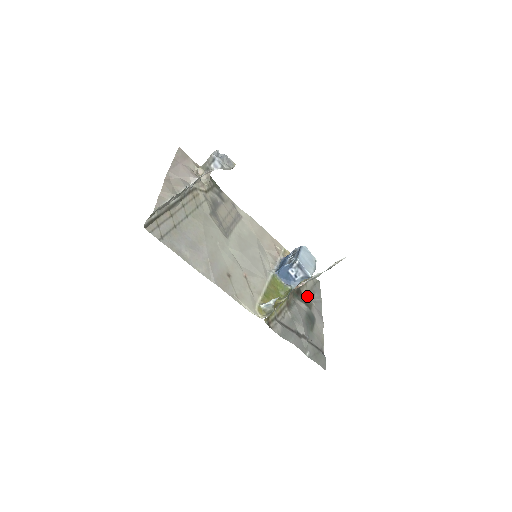
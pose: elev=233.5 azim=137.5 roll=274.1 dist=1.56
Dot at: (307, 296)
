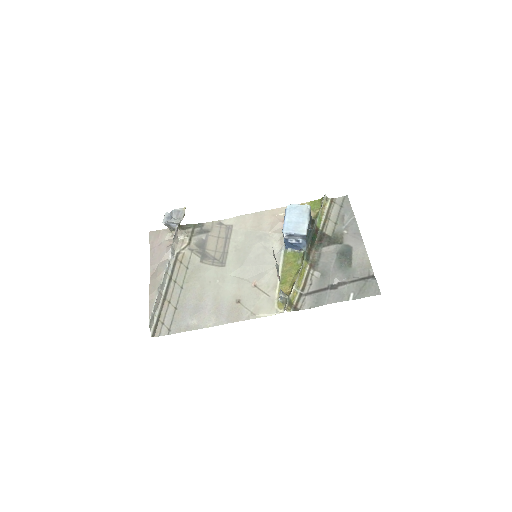
Dot at: (335, 231)
